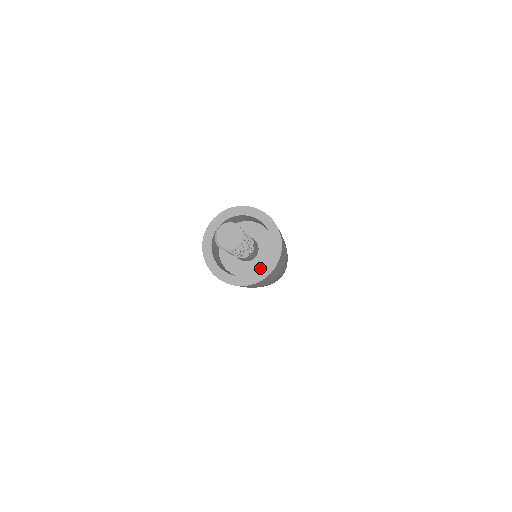
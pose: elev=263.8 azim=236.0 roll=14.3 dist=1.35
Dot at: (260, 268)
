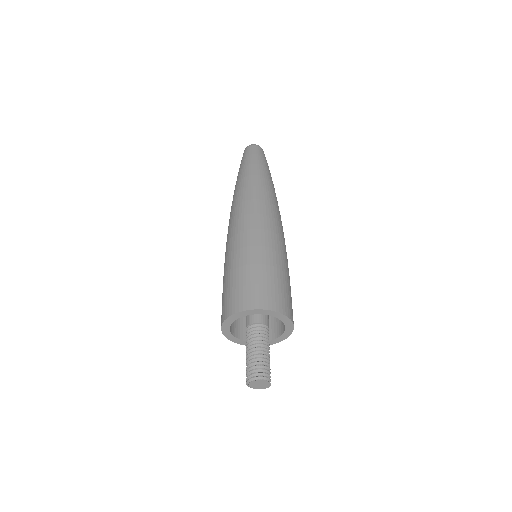
Dot at: occluded
